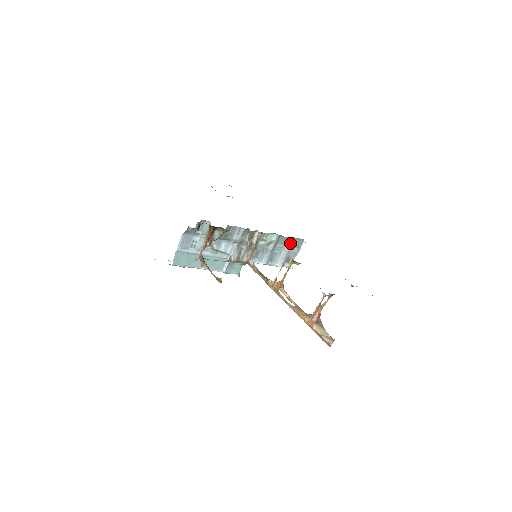
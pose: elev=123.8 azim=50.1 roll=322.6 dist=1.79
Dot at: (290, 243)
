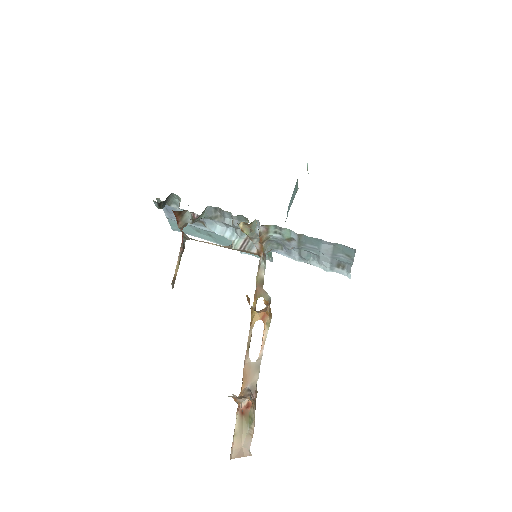
Dot at: (329, 247)
